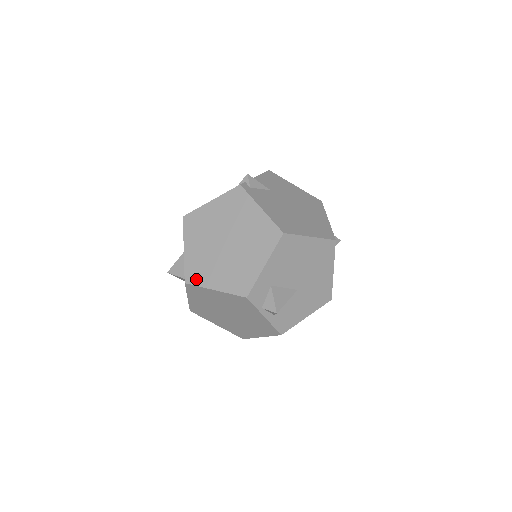
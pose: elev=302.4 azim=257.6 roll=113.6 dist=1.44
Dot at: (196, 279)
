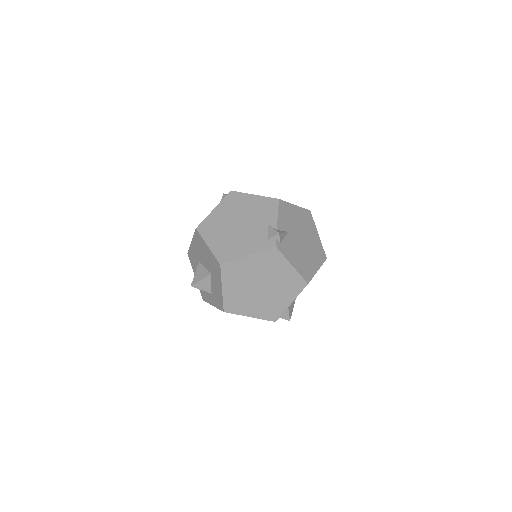
Dot at: (234, 310)
